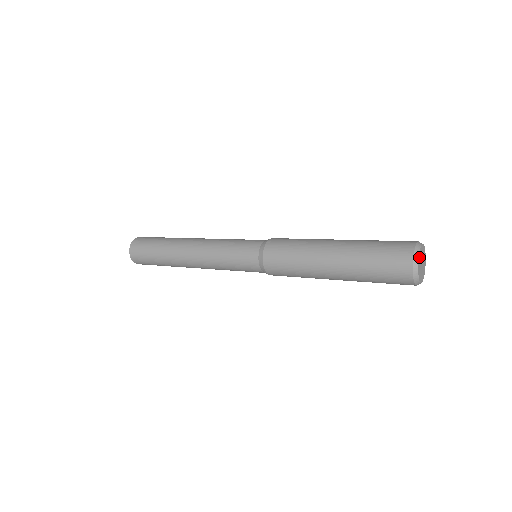
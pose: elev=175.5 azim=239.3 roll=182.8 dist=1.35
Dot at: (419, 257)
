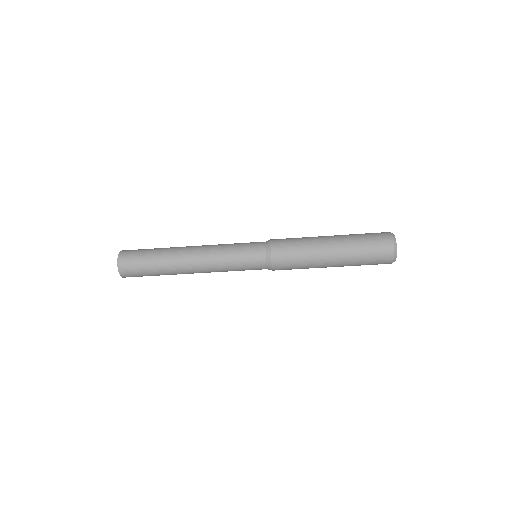
Dot at: occluded
